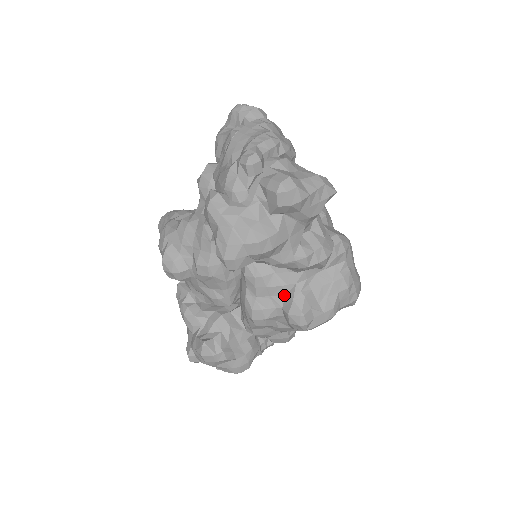
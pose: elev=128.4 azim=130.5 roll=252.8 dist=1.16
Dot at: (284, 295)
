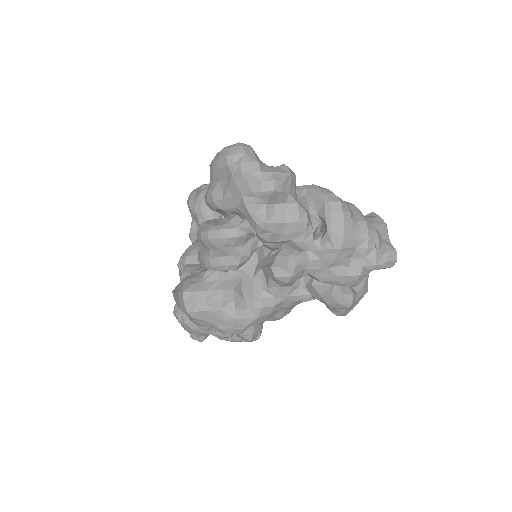
Dot at: occluded
